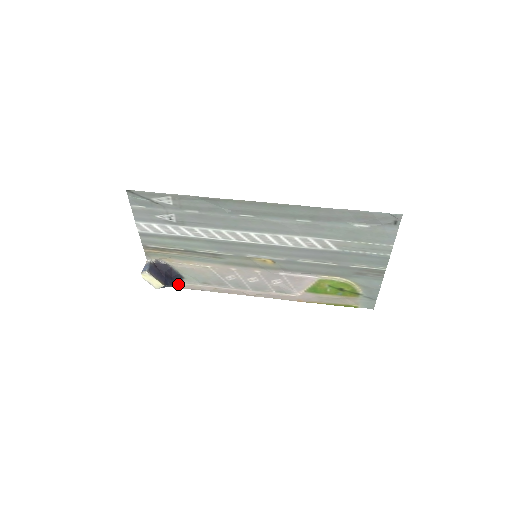
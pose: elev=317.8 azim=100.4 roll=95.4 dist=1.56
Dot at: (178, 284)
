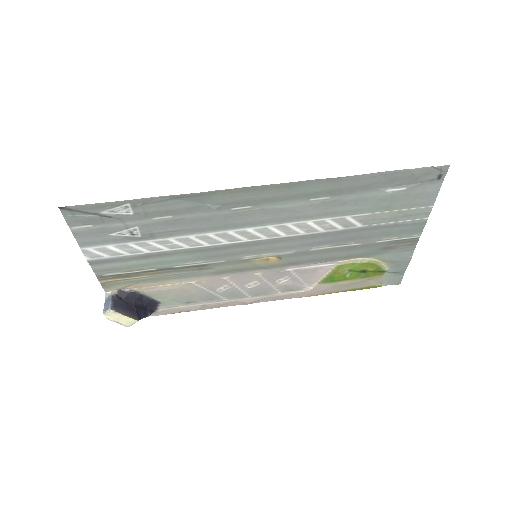
Dot at: (153, 312)
